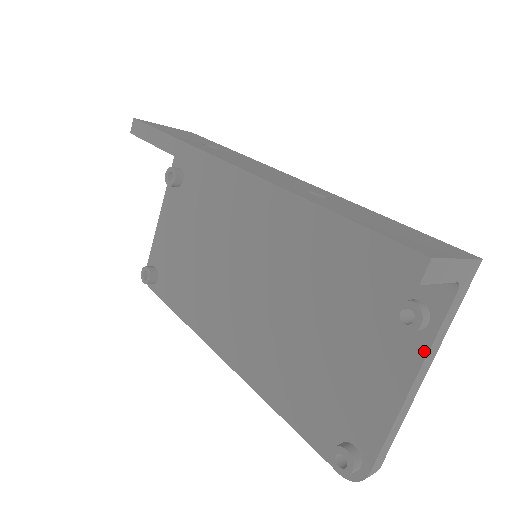
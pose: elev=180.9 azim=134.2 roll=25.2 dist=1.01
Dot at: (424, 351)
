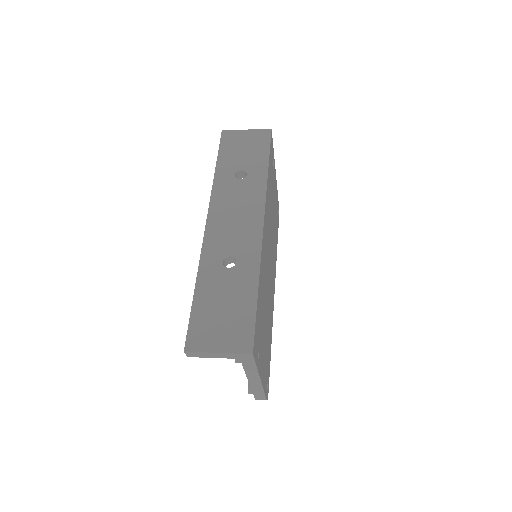
Dot at: (246, 373)
